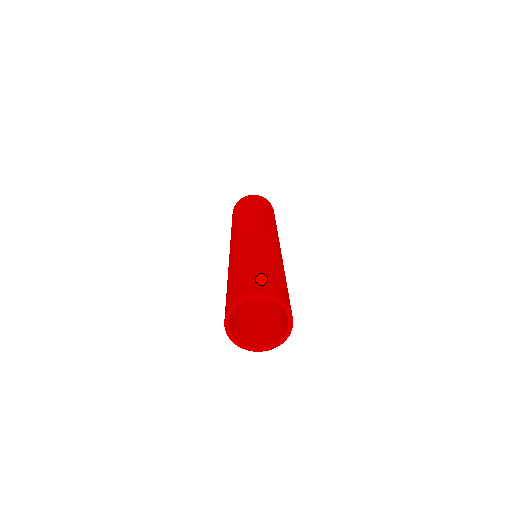
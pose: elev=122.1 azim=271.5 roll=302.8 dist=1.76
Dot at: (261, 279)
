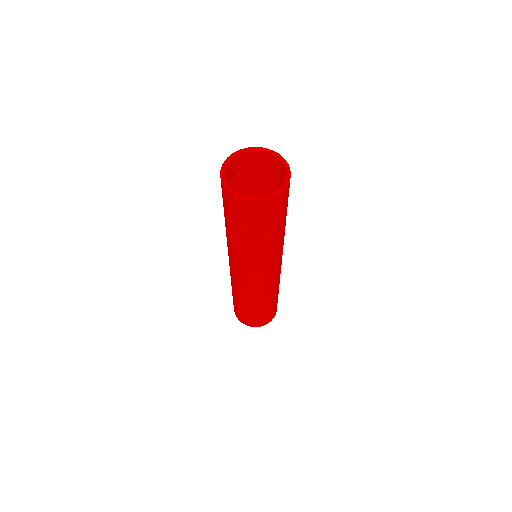
Dot at: occluded
